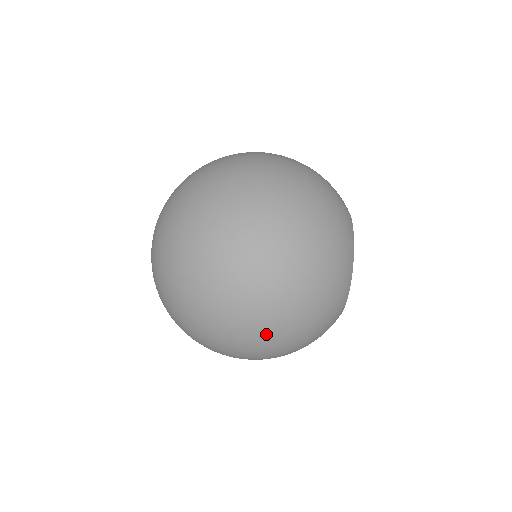
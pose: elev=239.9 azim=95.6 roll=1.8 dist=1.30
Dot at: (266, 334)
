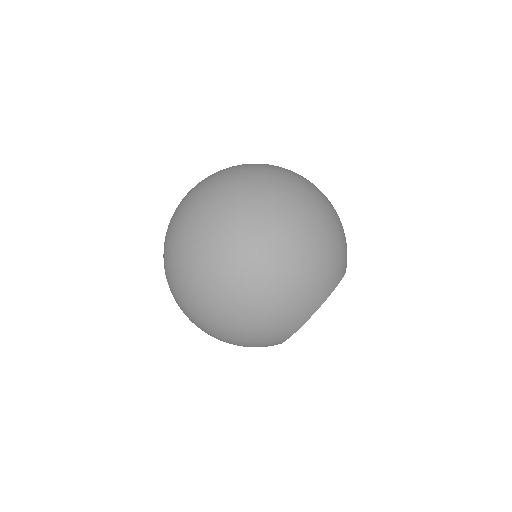
Dot at: (274, 244)
